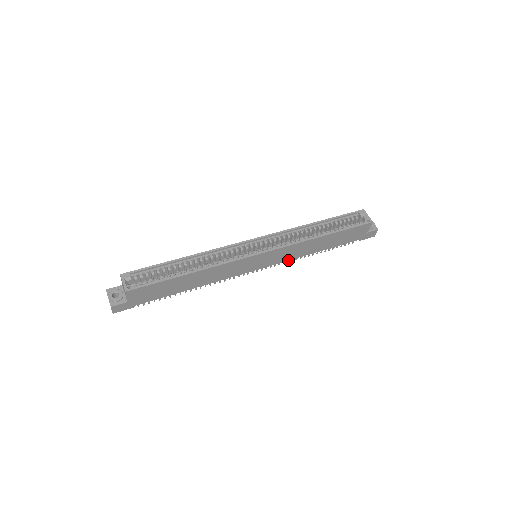
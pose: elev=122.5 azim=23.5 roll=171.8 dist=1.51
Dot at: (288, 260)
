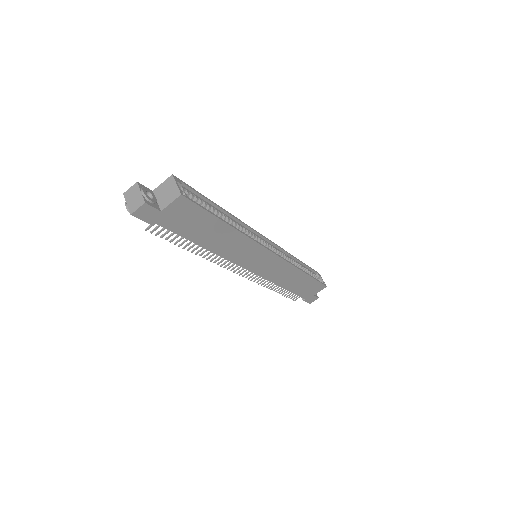
Dot at: (268, 280)
